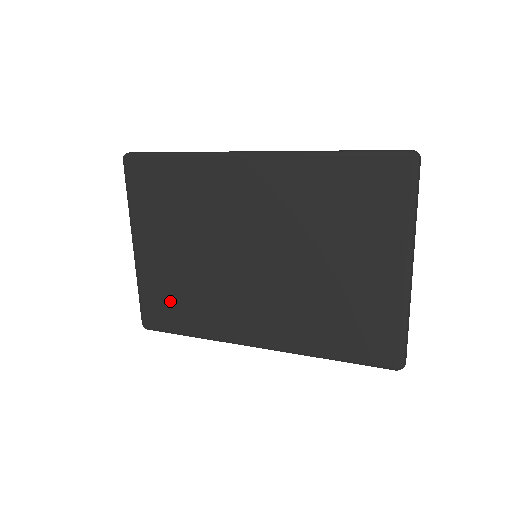
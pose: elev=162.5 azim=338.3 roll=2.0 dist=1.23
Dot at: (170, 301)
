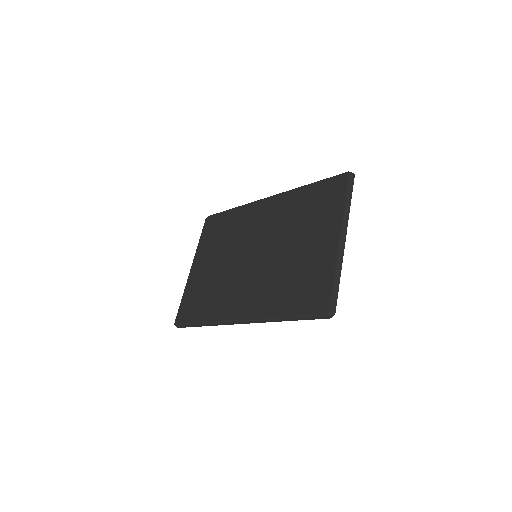
Dot at: (197, 300)
